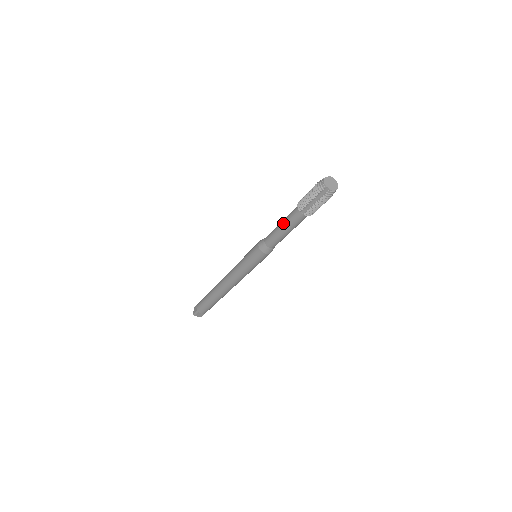
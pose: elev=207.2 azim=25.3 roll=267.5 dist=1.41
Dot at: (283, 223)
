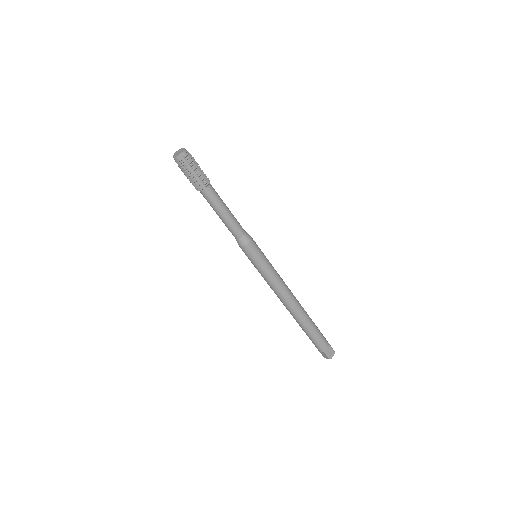
Dot at: (216, 212)
